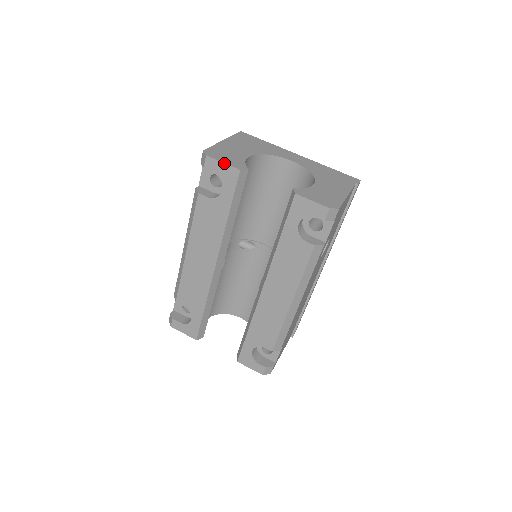
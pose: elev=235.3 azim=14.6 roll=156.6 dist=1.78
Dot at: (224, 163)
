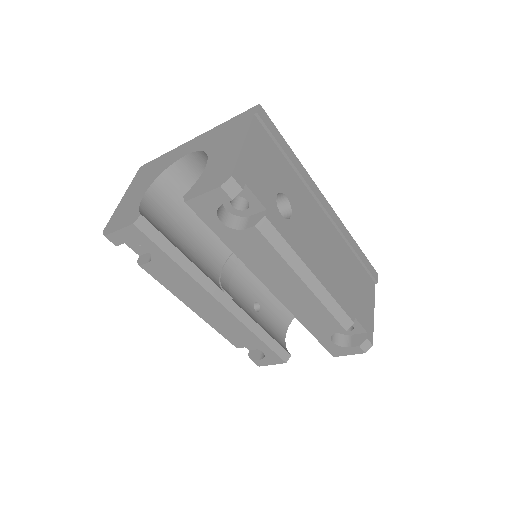
Dot at: (119, 230)
